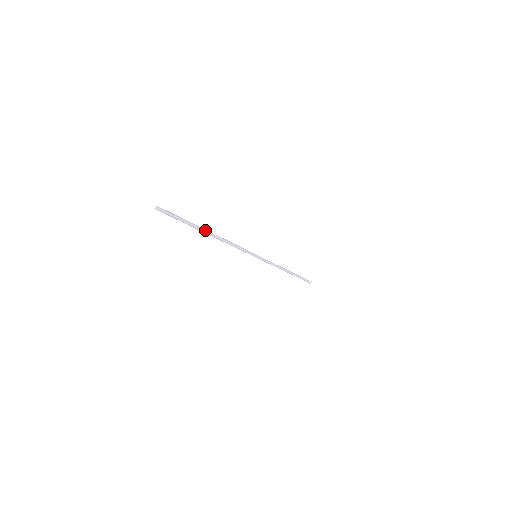
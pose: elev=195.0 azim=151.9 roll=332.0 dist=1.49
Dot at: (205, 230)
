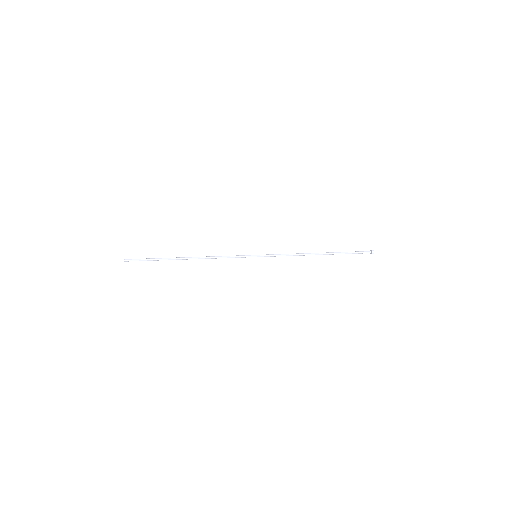
Dot at: (178, 258)
